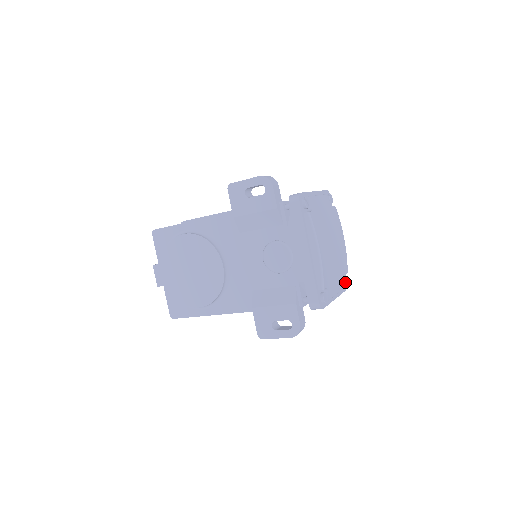
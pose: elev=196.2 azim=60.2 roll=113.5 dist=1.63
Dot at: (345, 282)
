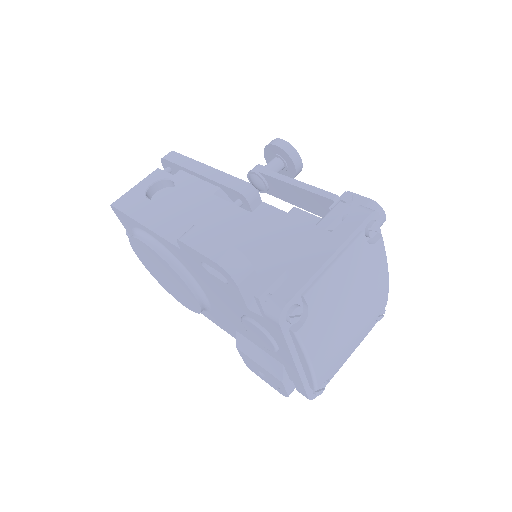
Dot at: (377, 319)
